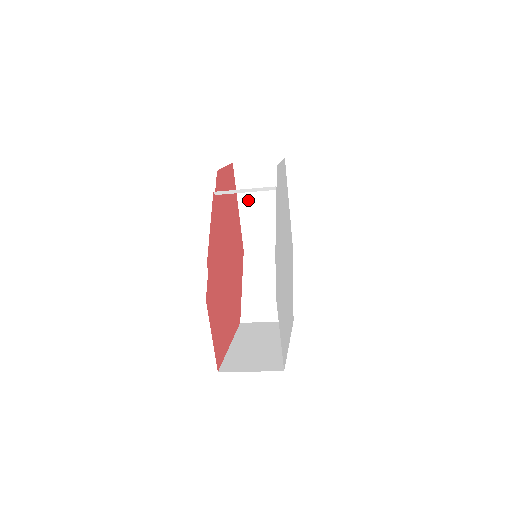
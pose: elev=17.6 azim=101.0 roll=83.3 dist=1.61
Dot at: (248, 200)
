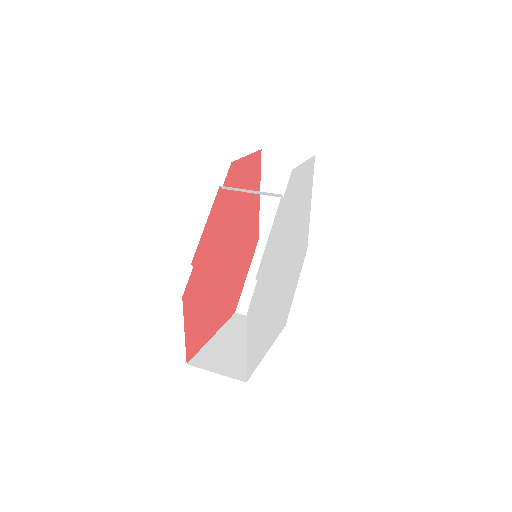
Dot at: (271, 191)
